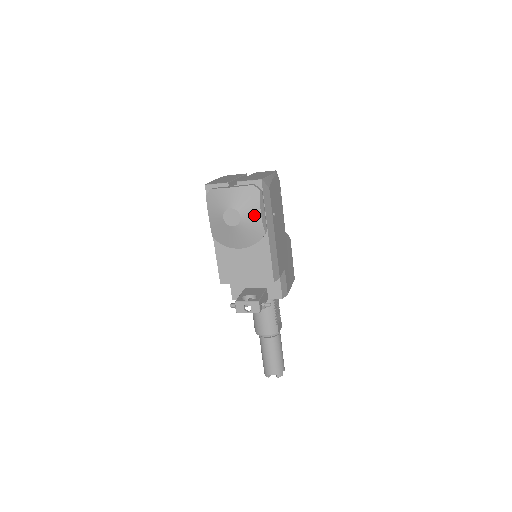
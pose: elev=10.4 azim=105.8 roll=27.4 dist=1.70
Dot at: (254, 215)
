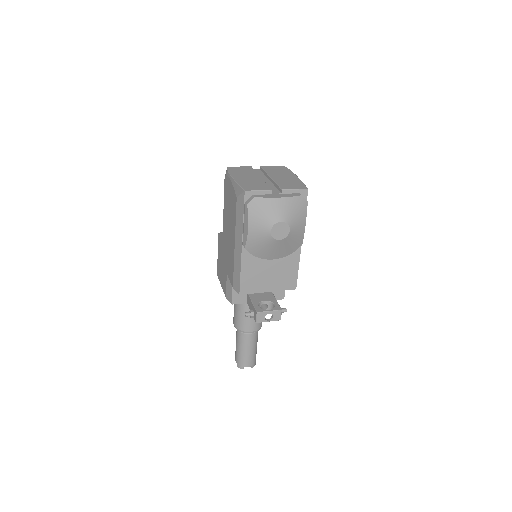
Dot at: (300, 227)
